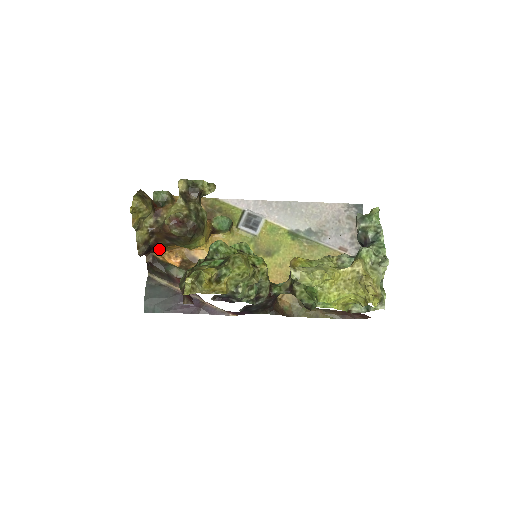
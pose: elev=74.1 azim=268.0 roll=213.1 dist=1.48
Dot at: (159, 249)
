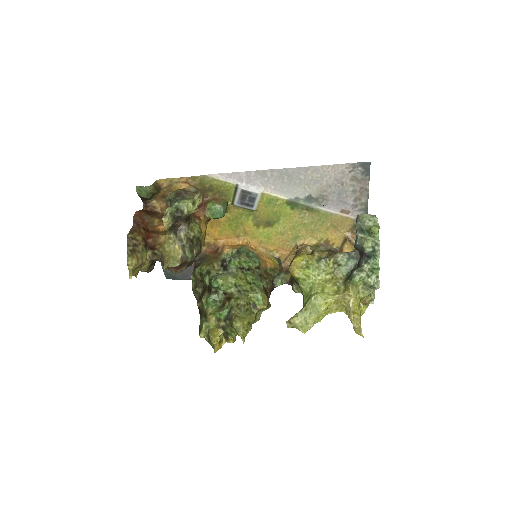
Dot at: occluded
